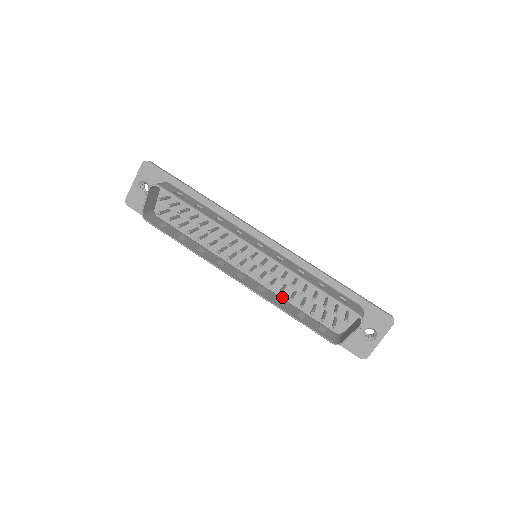
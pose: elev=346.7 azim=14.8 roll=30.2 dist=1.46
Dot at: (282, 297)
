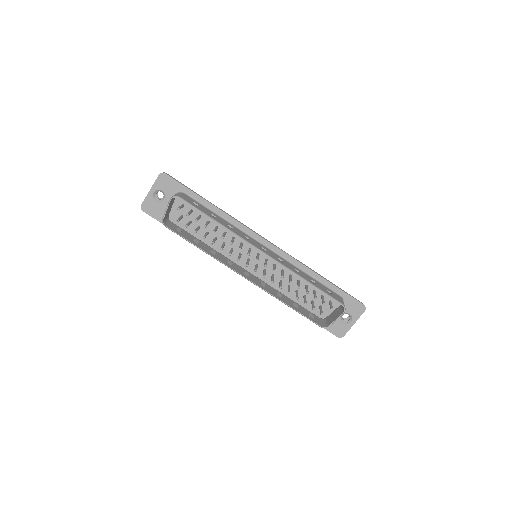
Dot at: (278, 290)
